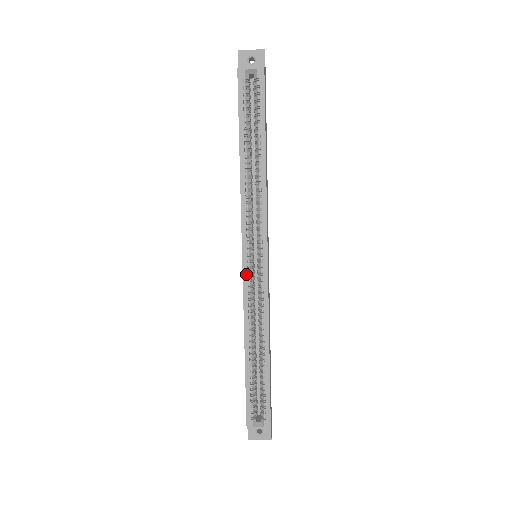
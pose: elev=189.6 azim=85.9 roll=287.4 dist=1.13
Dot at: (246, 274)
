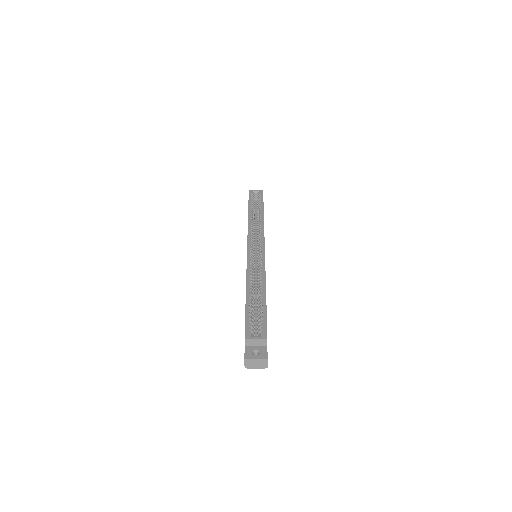
Dot at: (249, 254)
